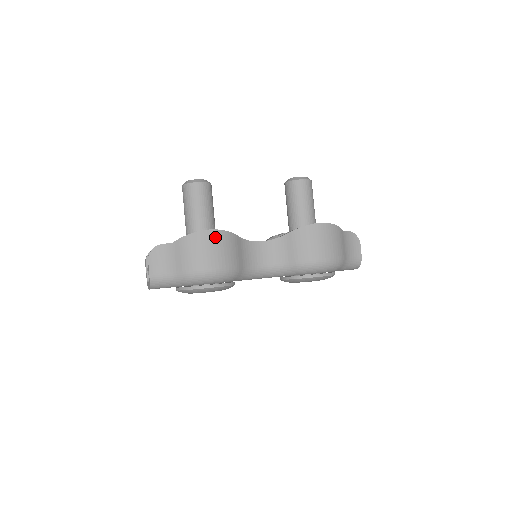
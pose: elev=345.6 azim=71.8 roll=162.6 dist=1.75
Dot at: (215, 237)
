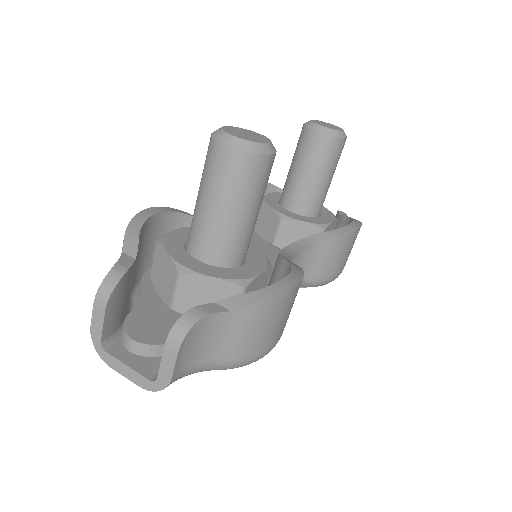
Dot at: (297, 292)
